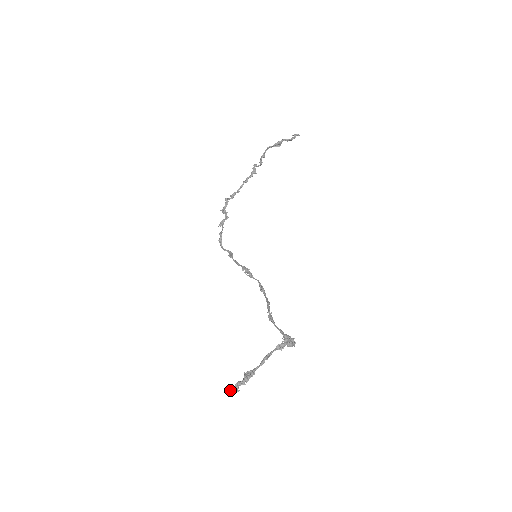
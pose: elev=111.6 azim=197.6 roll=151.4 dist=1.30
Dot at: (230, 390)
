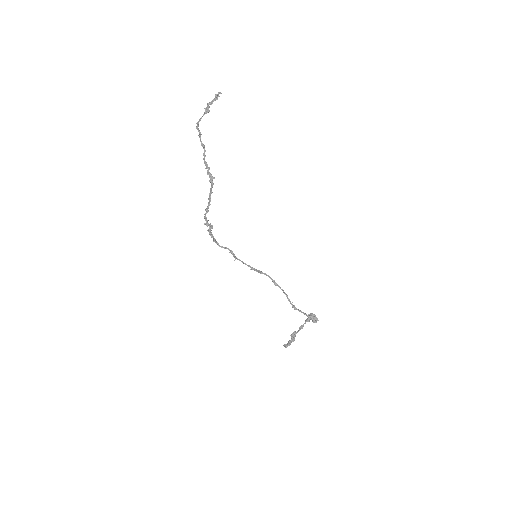
Dot at: occluded
